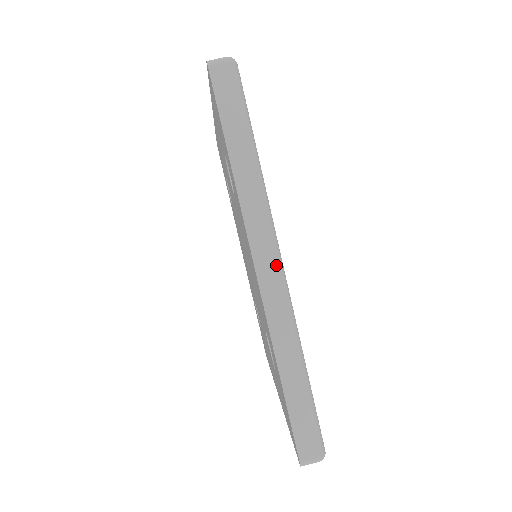
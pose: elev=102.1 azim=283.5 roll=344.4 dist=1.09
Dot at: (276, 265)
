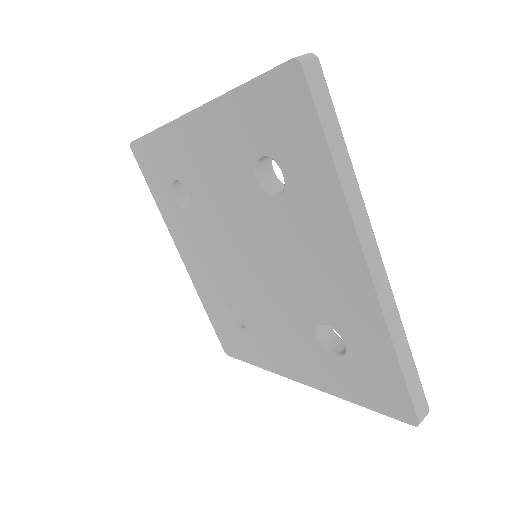
Dot at: (380, 257)
